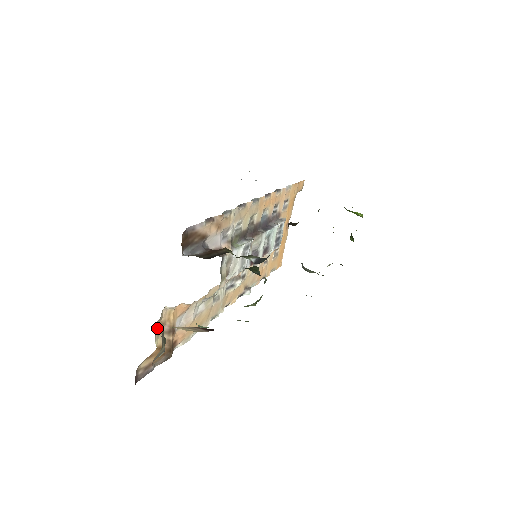
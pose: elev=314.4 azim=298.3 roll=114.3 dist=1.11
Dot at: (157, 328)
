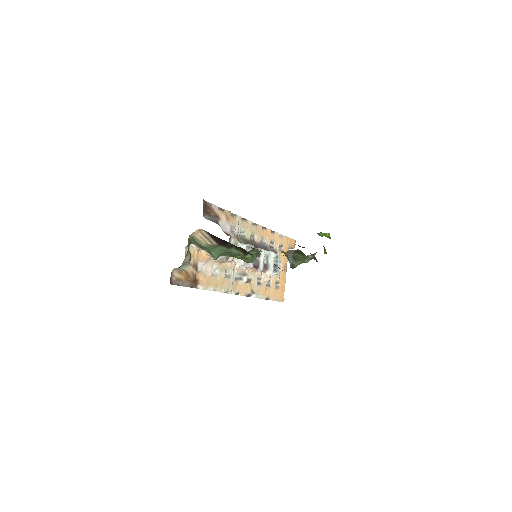
Dot at: occluded
